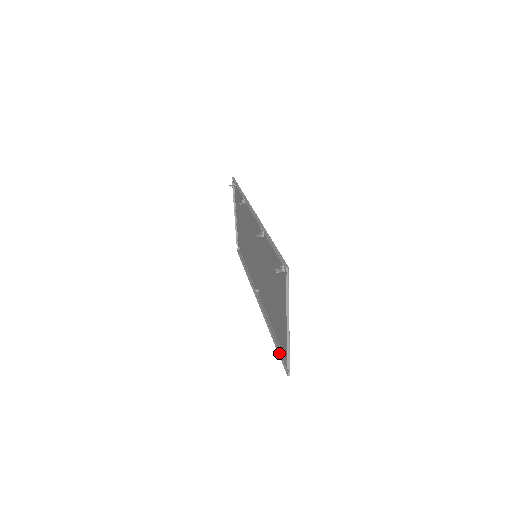
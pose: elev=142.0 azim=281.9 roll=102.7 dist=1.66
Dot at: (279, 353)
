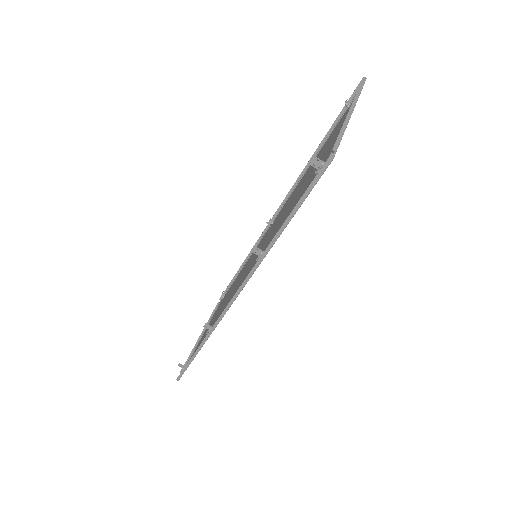
Dot at: (232, 281)
